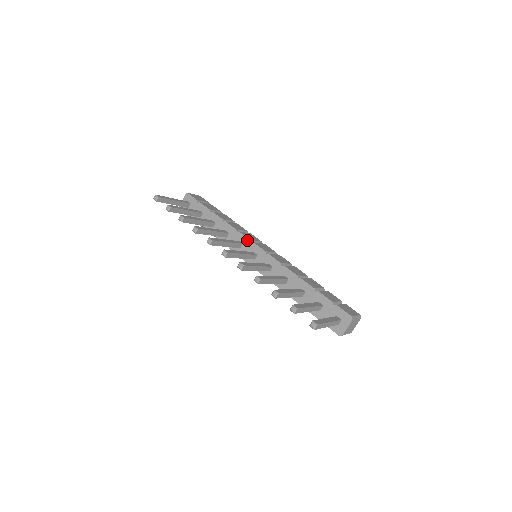
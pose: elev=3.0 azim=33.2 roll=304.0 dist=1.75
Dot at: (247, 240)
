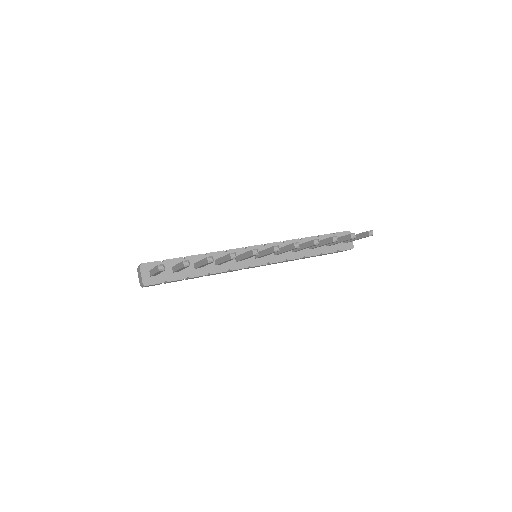
Dot at: (241, 250)
